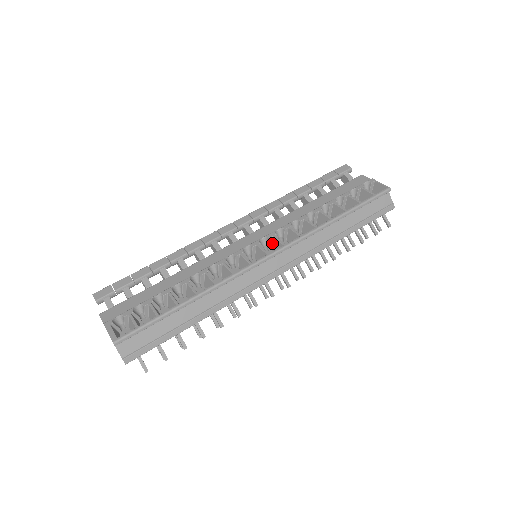
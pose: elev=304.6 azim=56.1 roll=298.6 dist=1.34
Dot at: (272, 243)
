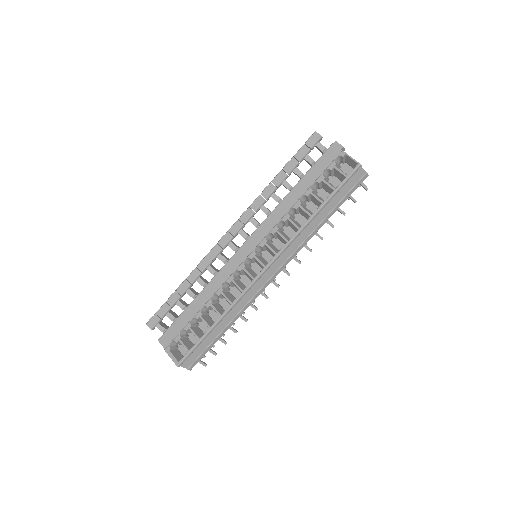
Dot at: (266, 248)
